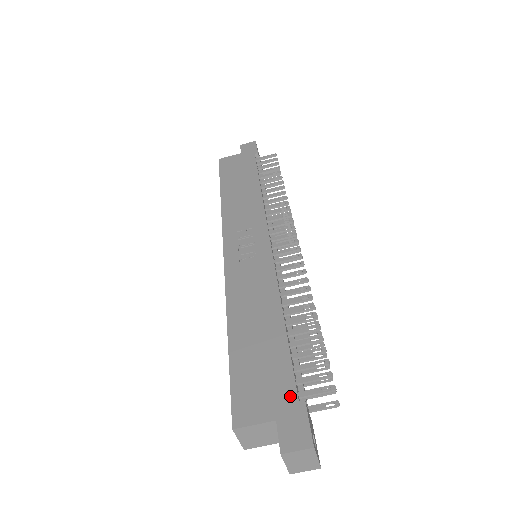
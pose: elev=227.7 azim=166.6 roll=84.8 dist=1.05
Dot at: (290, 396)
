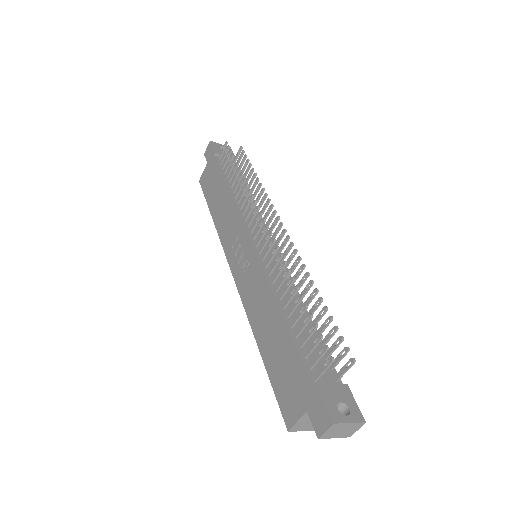
Dot at: (307, 385)
